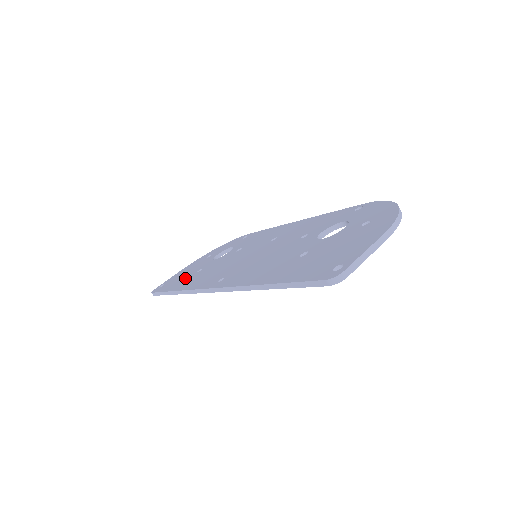
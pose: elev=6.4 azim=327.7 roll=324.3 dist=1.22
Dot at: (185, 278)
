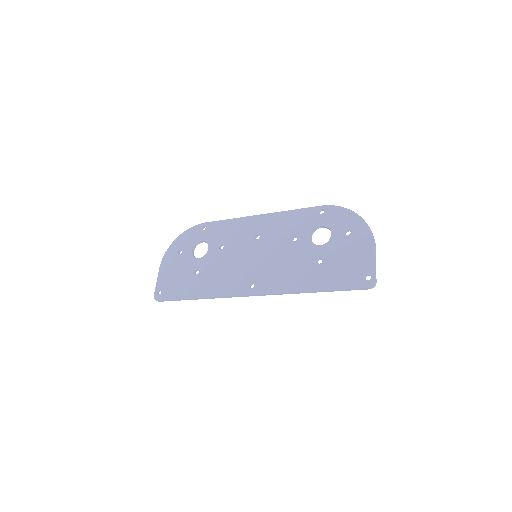
Dot at: (188, 282)
